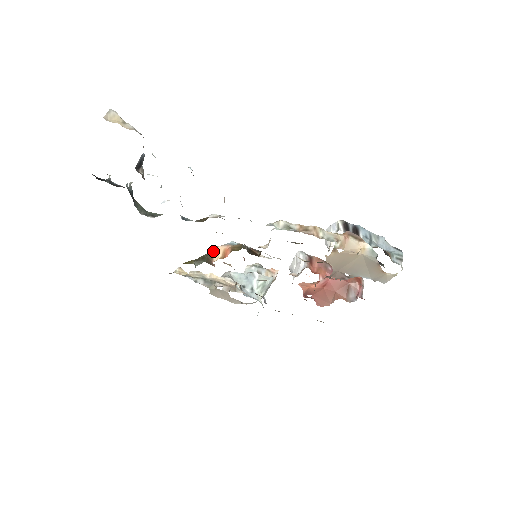
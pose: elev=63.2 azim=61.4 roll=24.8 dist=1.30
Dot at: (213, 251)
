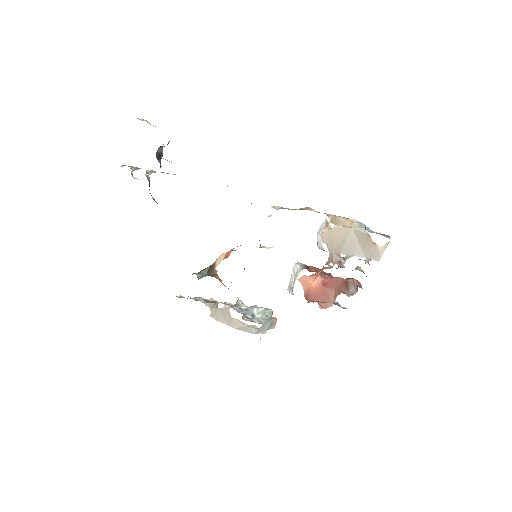
Dot at: (215, 261)
